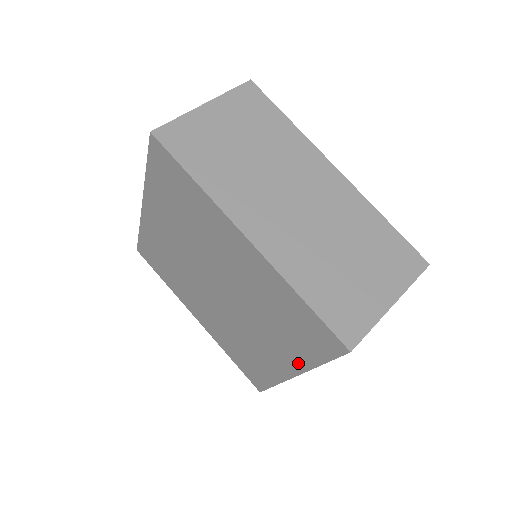
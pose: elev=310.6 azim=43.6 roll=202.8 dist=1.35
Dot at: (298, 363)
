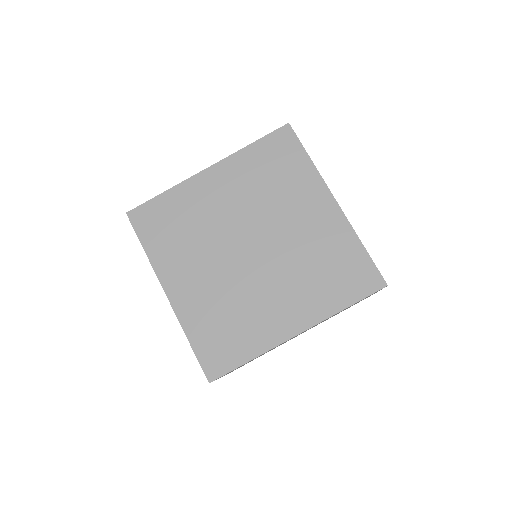
Dot at: (316, 314)
